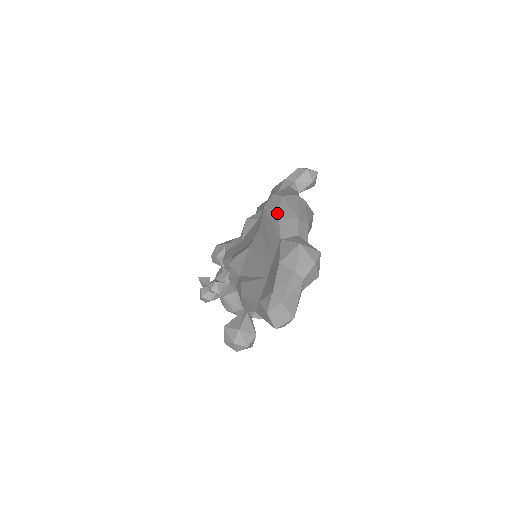
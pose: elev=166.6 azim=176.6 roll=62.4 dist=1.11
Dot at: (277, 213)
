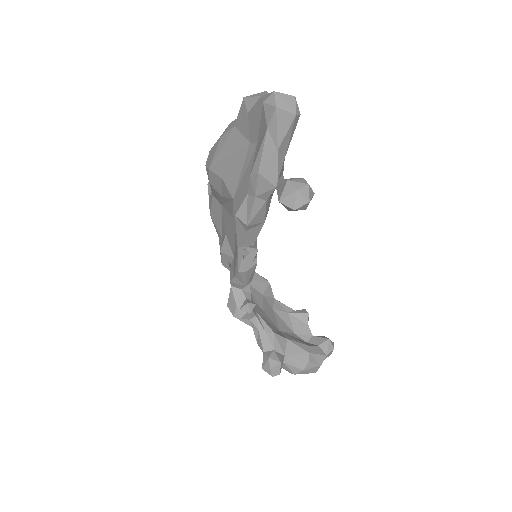
Dot at: (217, 143)
